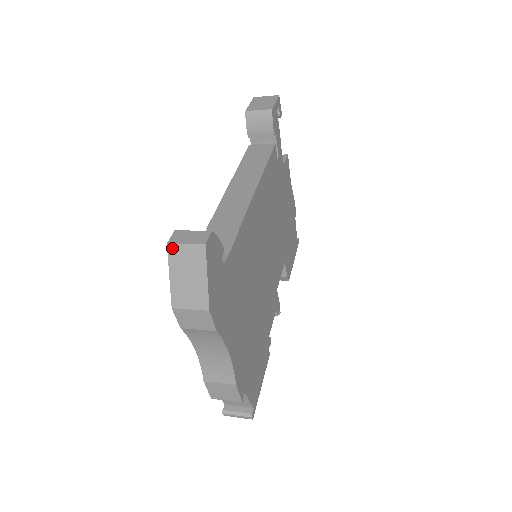
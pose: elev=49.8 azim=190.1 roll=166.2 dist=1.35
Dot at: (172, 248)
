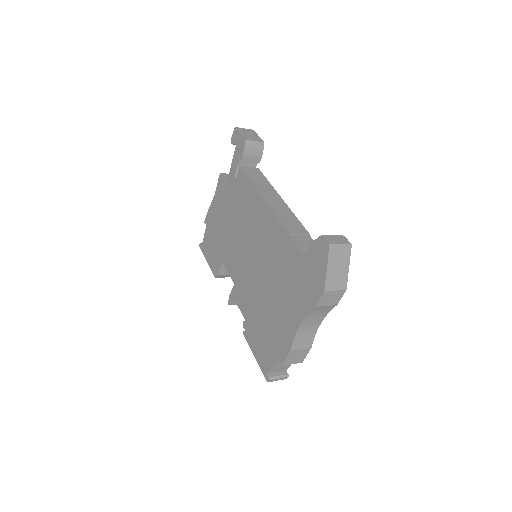
Dot at: (332, 248)
